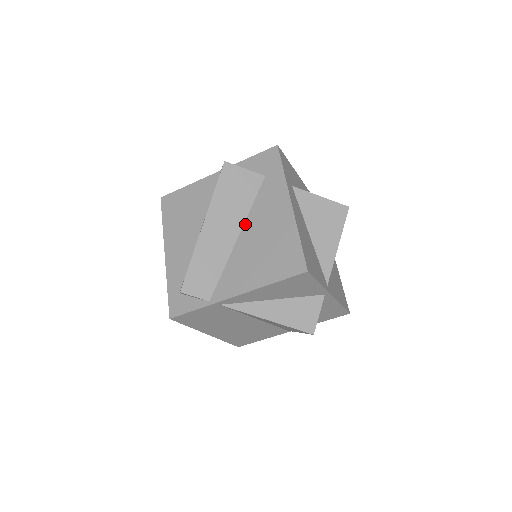
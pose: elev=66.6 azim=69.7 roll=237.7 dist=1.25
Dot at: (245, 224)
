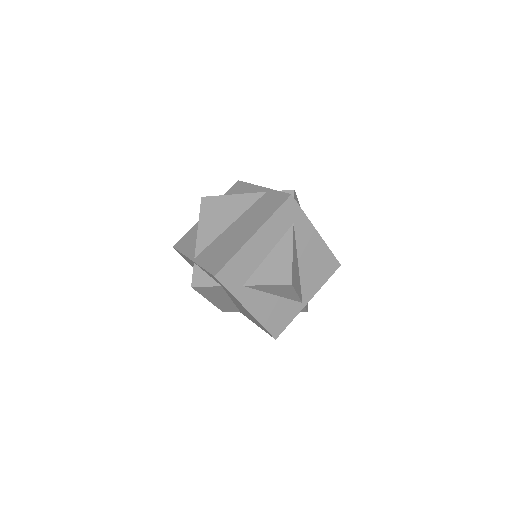
Dot at: (231, 299)
